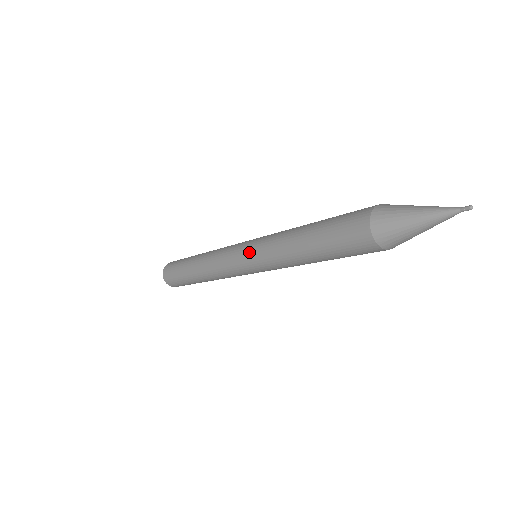
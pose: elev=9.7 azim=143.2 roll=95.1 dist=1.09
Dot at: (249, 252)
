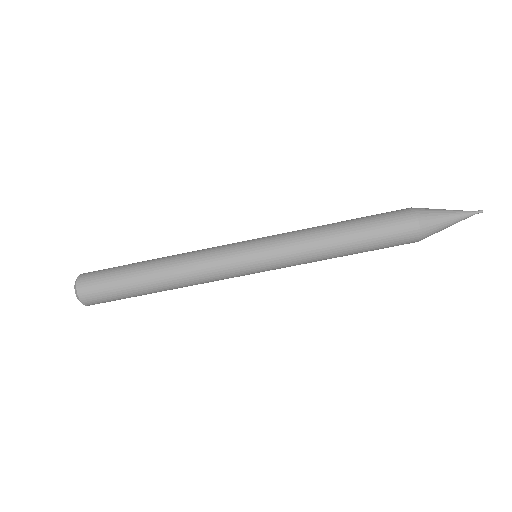
Dot at: (264, 237)
